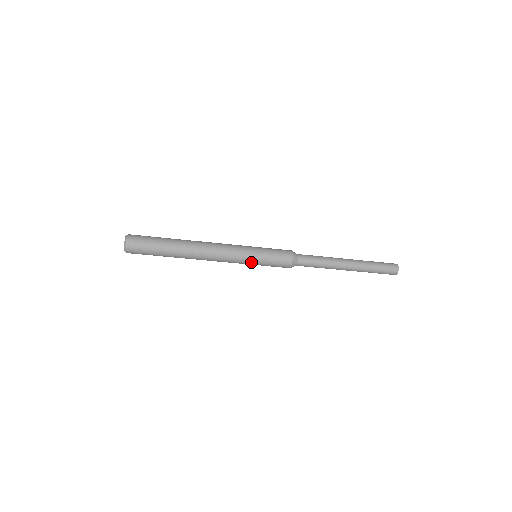
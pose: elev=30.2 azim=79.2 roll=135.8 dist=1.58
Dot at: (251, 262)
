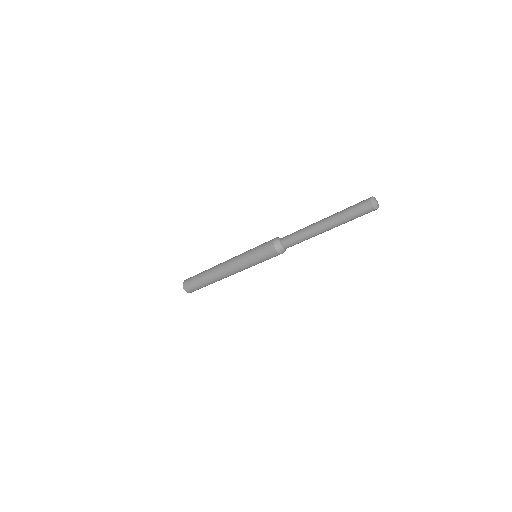
Dot at: (251, 263)
